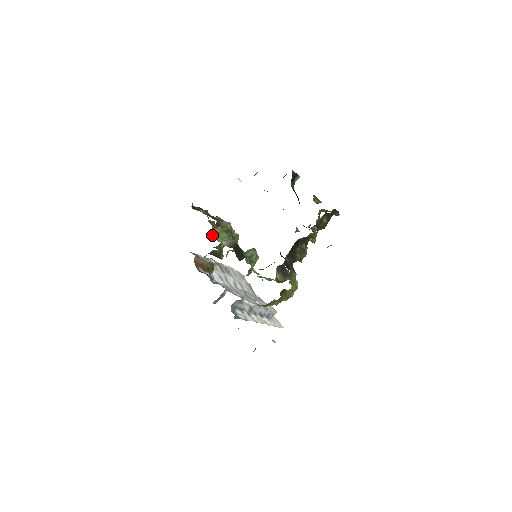
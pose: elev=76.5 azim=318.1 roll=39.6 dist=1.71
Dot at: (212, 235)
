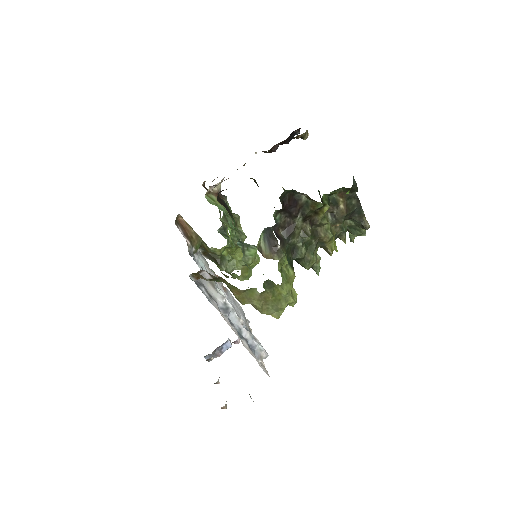
Dot at: (207, 198)
